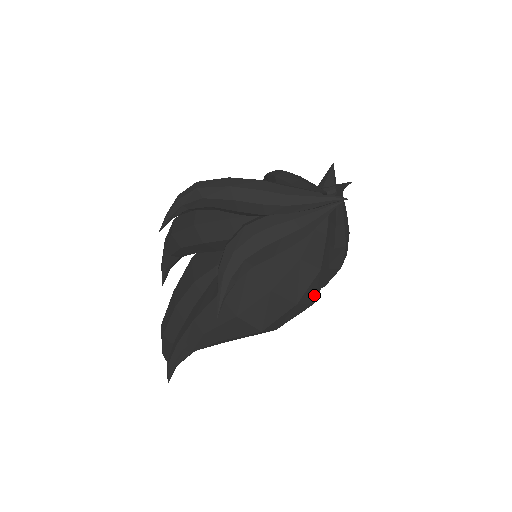
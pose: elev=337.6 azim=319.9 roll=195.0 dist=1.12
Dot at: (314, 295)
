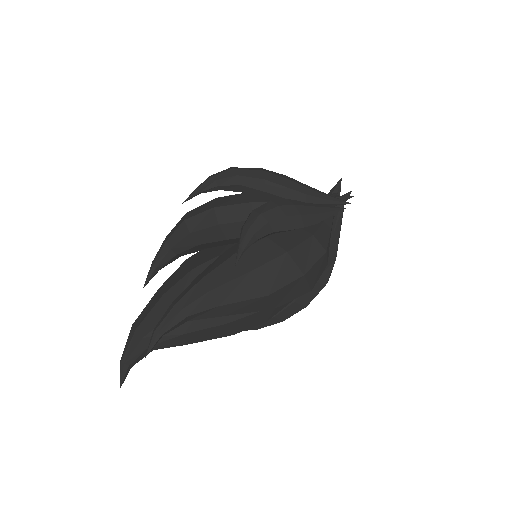
Dot at: (315, 279)
